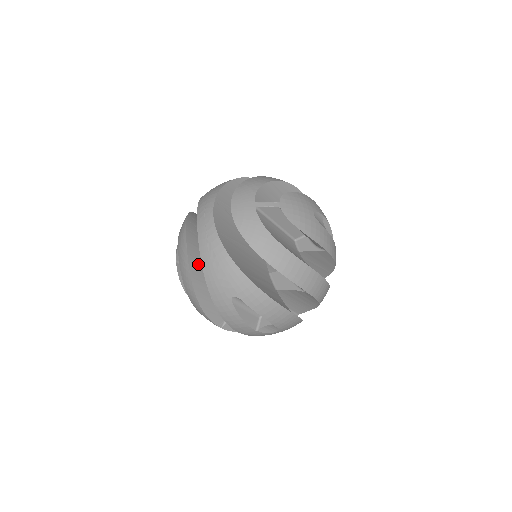
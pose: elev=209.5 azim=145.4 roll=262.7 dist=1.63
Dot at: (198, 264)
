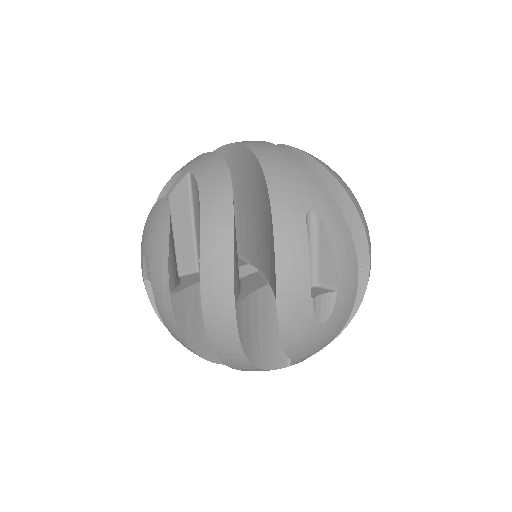
Dot at: occluded
